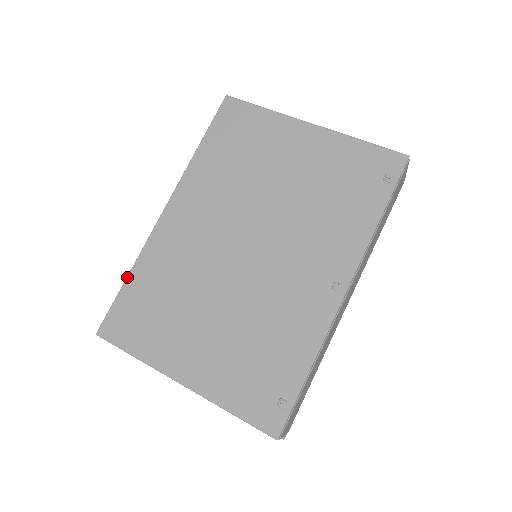
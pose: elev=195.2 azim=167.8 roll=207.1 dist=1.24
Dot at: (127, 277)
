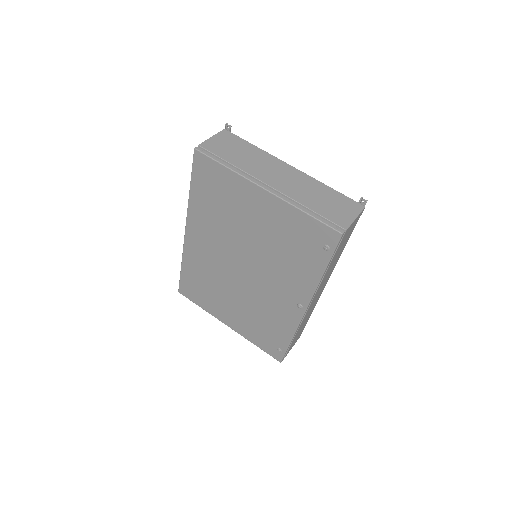
Dot at: (181, 268)
